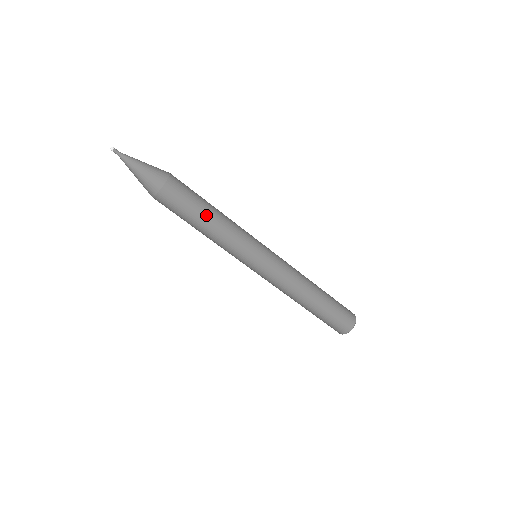
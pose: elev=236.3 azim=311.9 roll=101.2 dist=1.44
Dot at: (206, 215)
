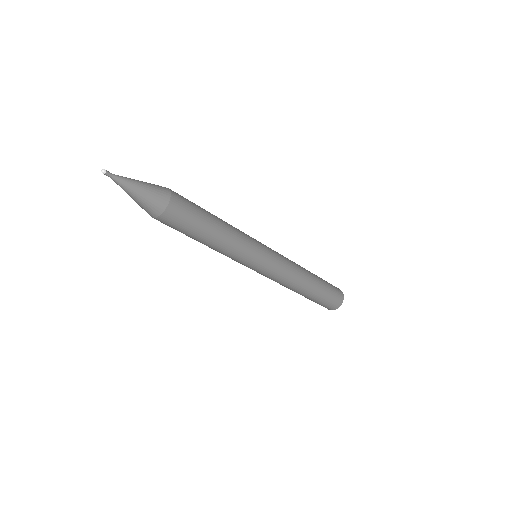
Dot at: (198, 241)
